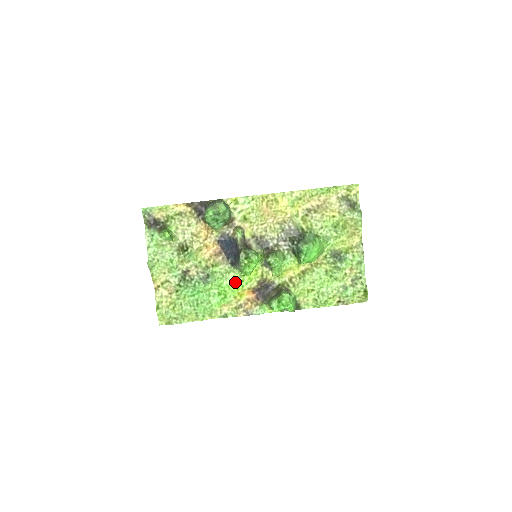
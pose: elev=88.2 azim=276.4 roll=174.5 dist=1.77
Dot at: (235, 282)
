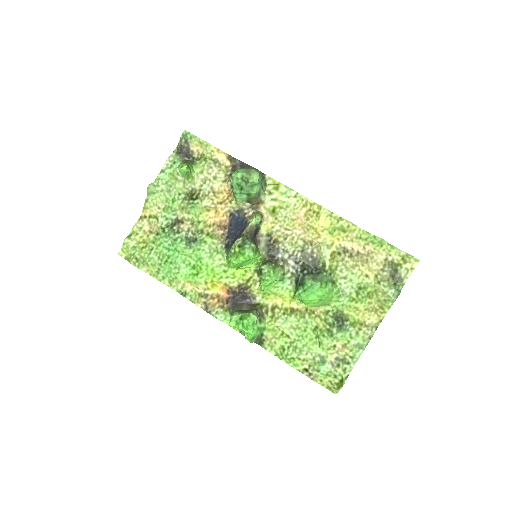
Dot at: (217, 267)
